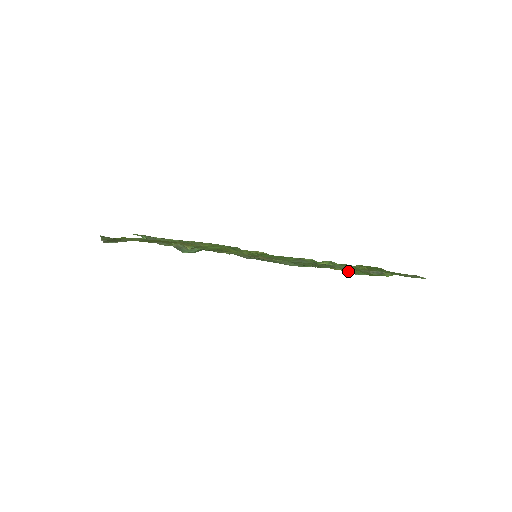
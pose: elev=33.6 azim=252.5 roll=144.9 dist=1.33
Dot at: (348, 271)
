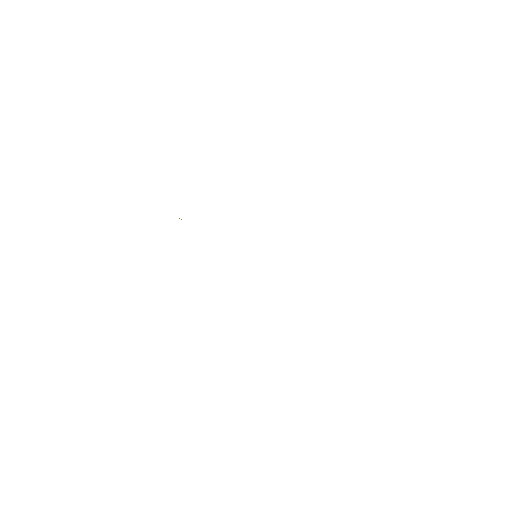
Dot at: occluded
